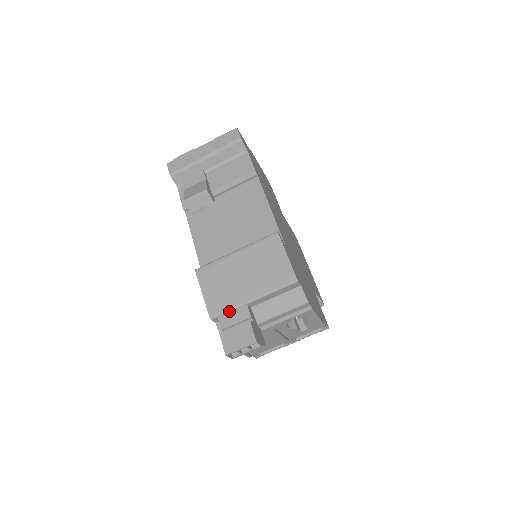
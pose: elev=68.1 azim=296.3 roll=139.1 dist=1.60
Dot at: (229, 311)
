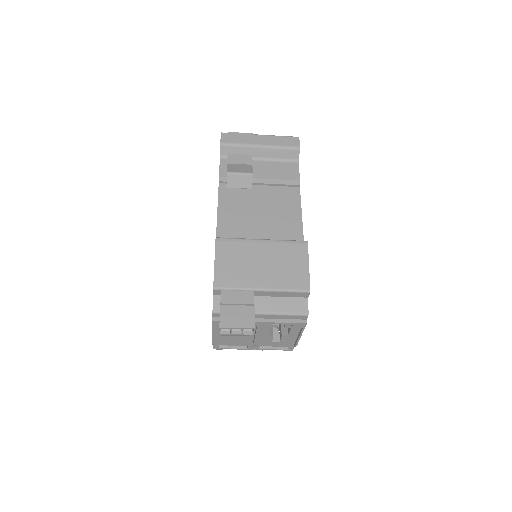
Dot at: (235, 289)
